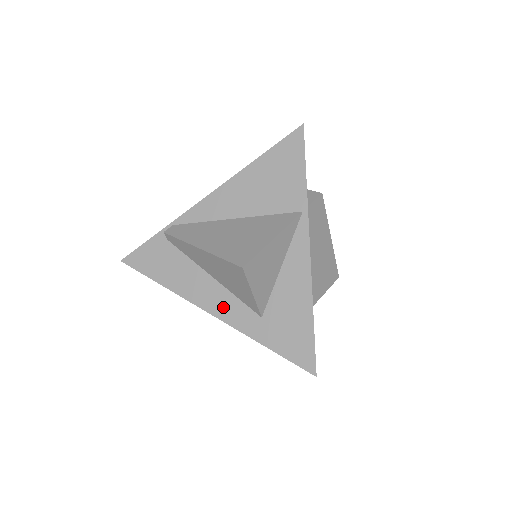
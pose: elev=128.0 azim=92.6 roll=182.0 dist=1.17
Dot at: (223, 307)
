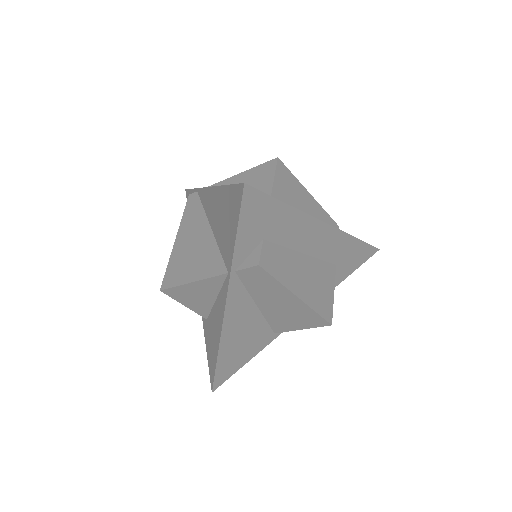
Dot at: occluded
